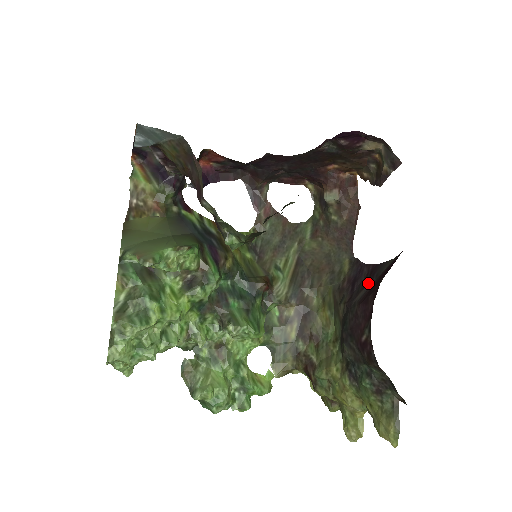
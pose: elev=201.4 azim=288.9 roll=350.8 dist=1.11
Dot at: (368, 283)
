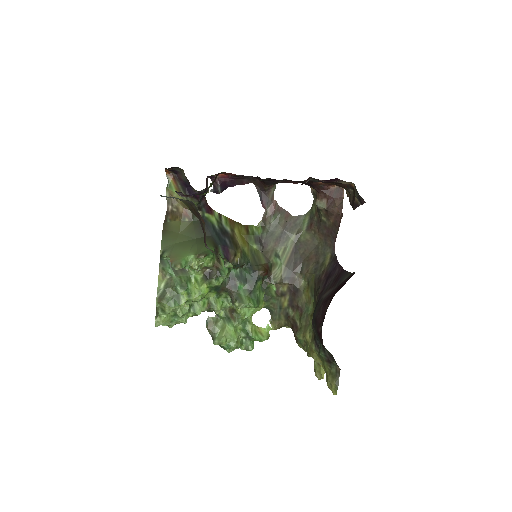
Dot at: (333, 286)
